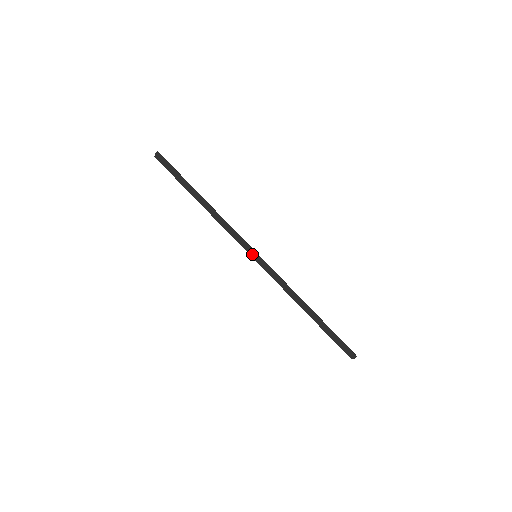
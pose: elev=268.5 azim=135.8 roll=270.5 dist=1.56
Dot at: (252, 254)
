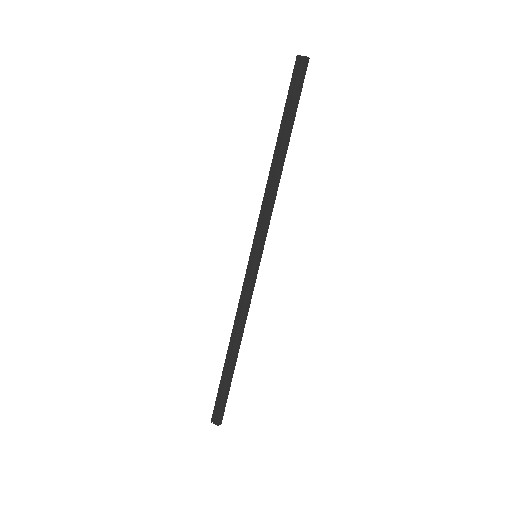
Dot at: (260, 252)
